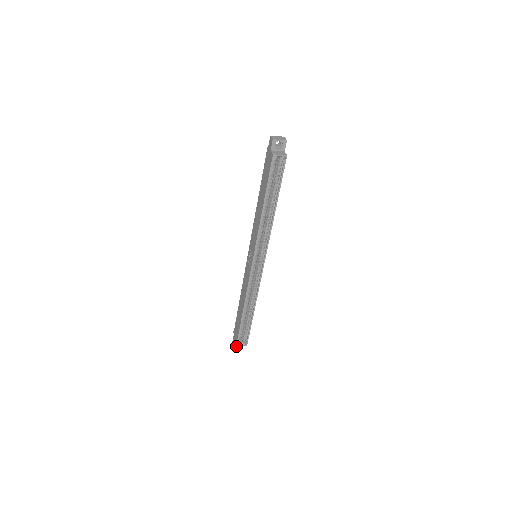
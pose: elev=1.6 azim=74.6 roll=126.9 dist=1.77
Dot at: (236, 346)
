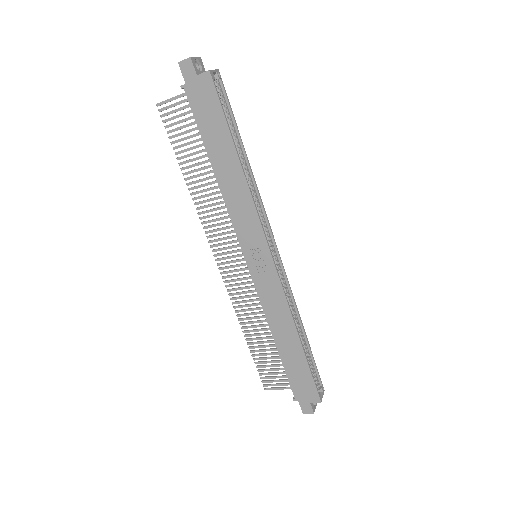
Dot at: (314, 410)
